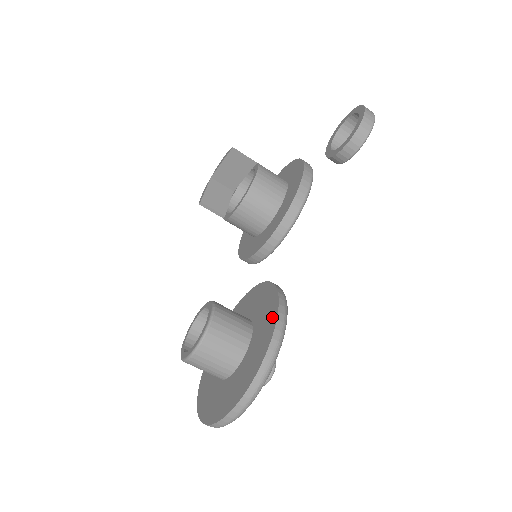
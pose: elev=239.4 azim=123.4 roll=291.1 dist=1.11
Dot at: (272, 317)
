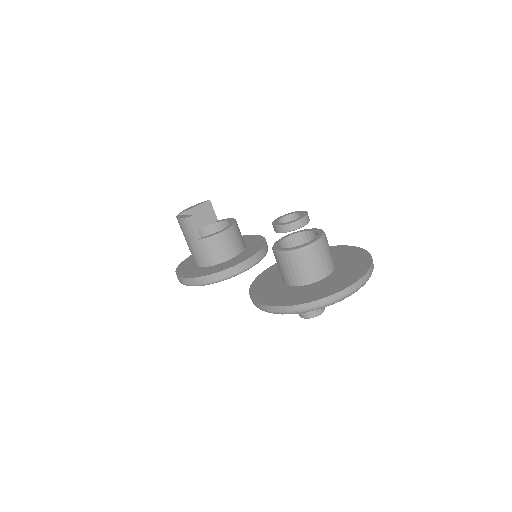
Dot at: (343, 248)
